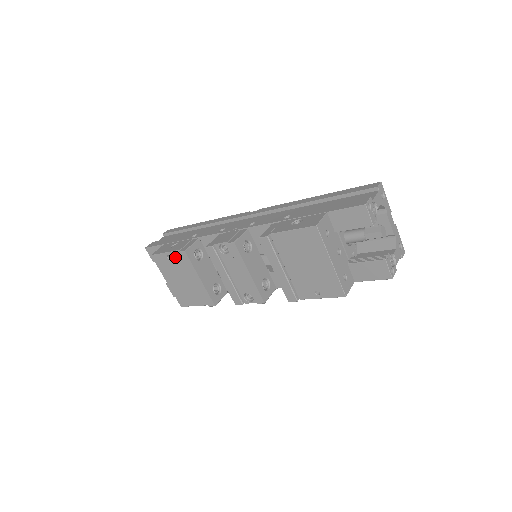
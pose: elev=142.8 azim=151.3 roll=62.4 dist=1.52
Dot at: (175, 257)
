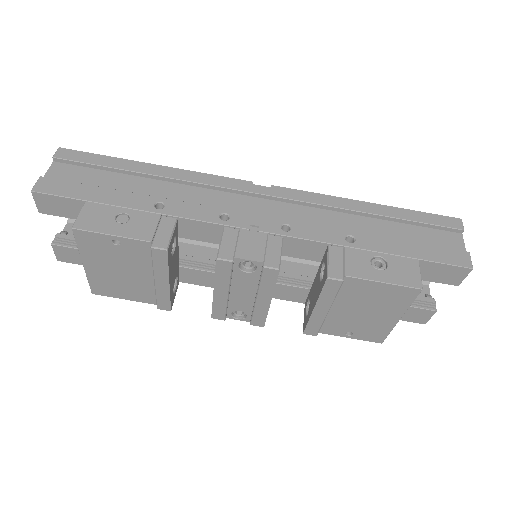
Dot at: (132, 246)
